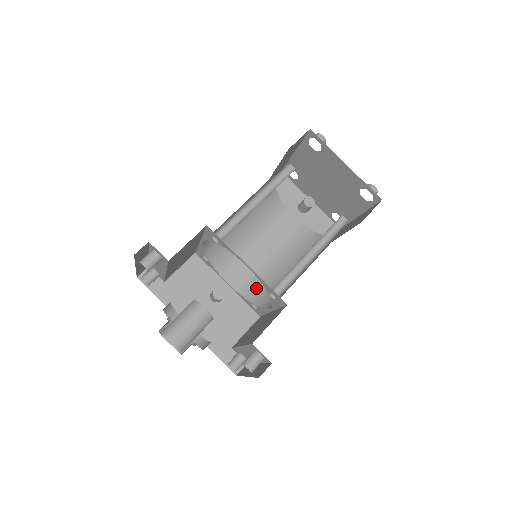
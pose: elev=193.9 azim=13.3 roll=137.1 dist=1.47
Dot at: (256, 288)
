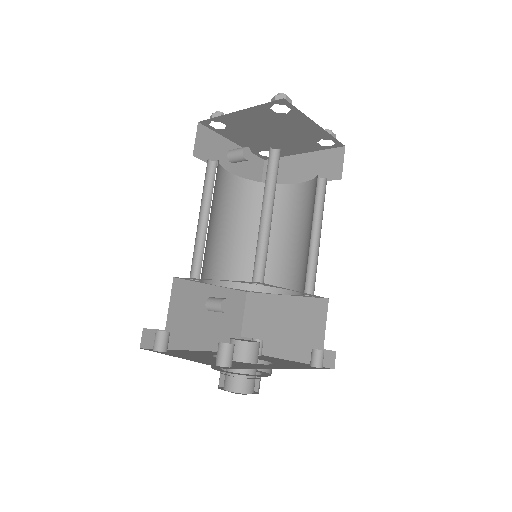
Dot at: (240, 273)
